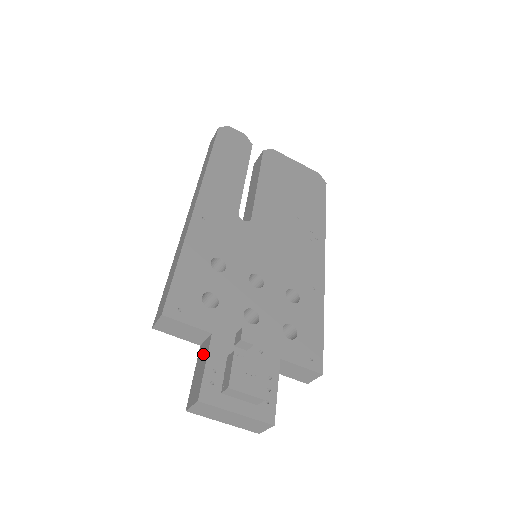
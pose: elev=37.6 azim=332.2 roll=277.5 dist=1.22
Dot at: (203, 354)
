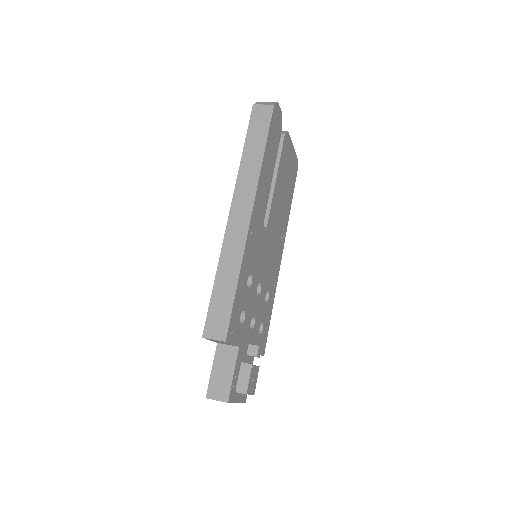
Dot at: (227, 359)
